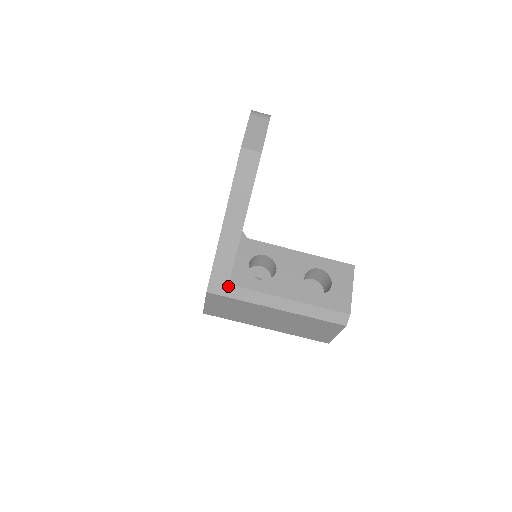
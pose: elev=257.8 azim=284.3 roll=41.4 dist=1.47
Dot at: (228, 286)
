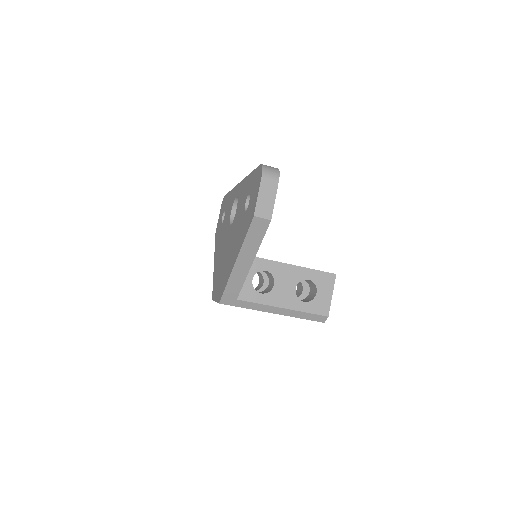
Dot at: (236, 300)
